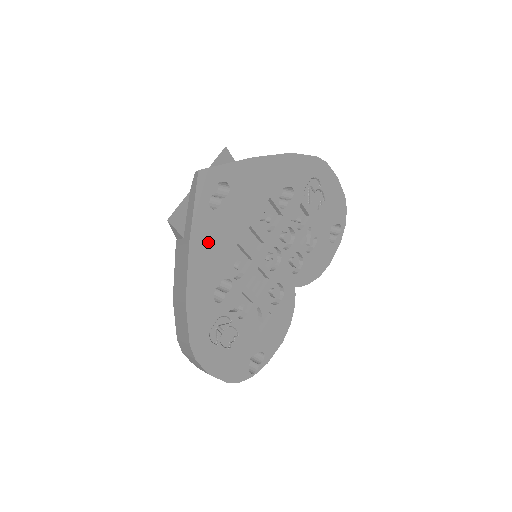
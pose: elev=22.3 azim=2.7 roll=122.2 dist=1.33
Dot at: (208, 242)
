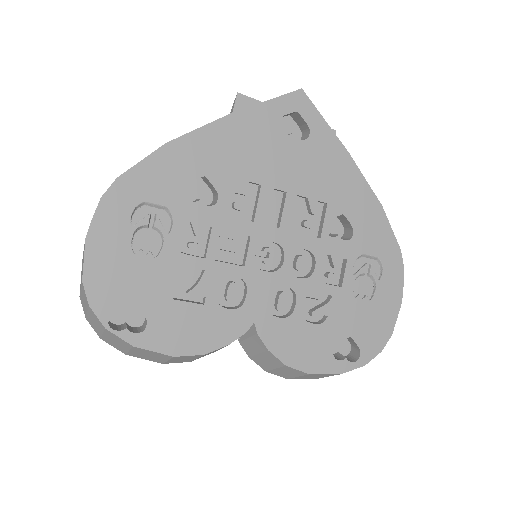
Dot at: (243, 140)
